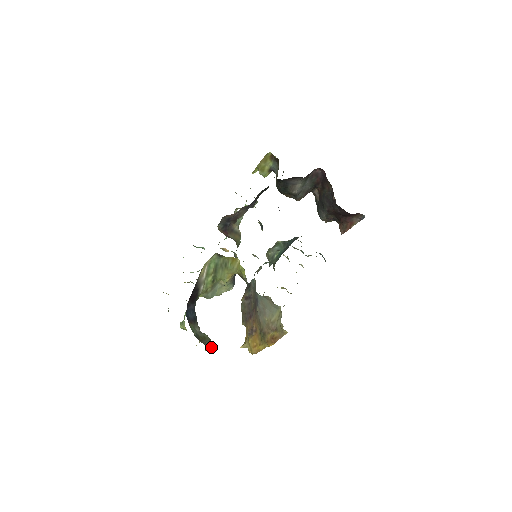
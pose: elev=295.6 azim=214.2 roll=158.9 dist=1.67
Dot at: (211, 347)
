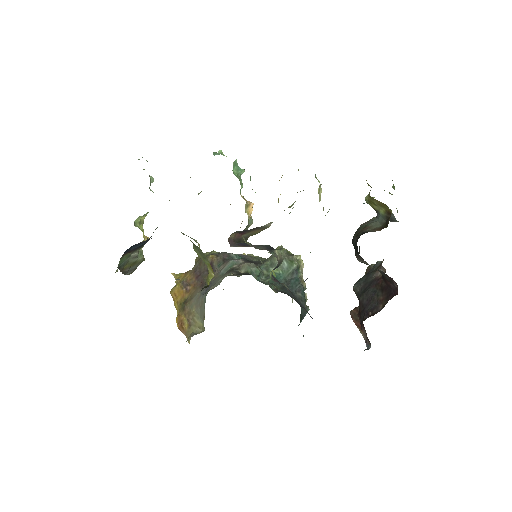
Dot at: occluded
